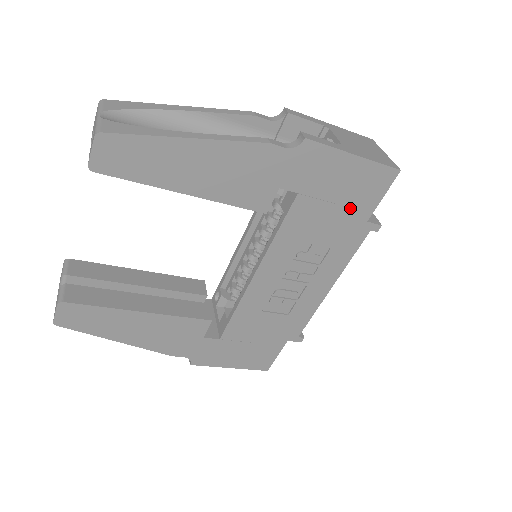
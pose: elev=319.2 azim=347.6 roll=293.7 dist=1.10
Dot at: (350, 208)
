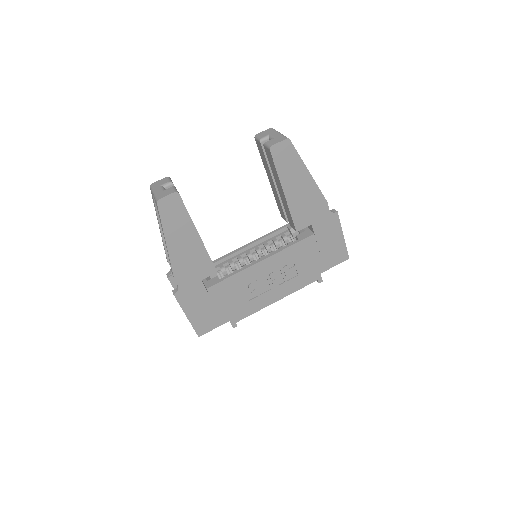
Dot at: (322, 260)
